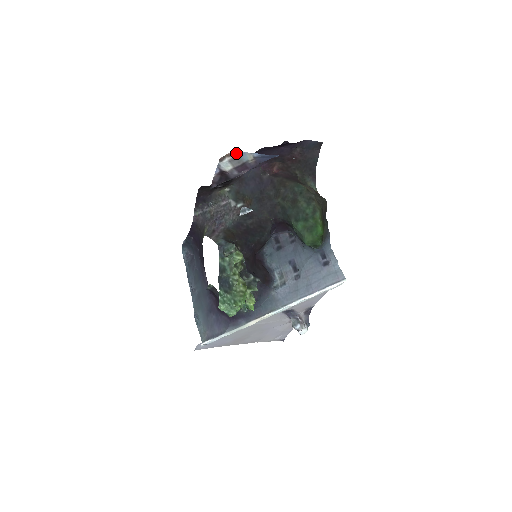
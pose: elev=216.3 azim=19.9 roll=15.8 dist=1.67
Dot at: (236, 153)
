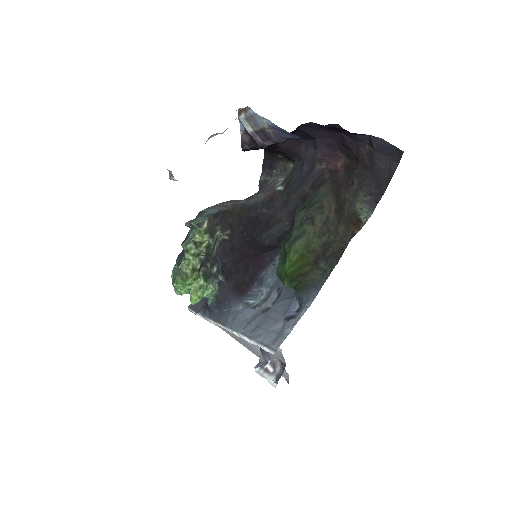
Dot at: (249, 110)
